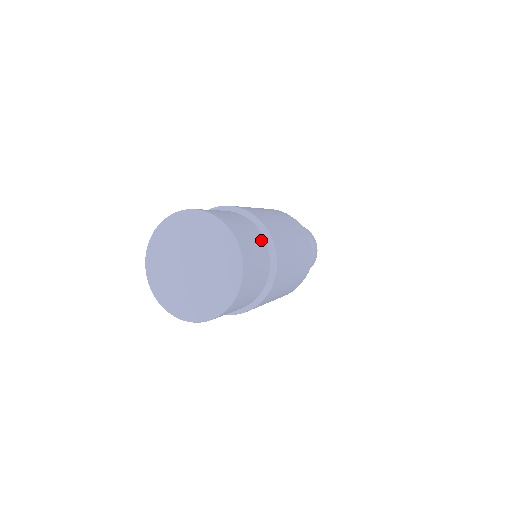
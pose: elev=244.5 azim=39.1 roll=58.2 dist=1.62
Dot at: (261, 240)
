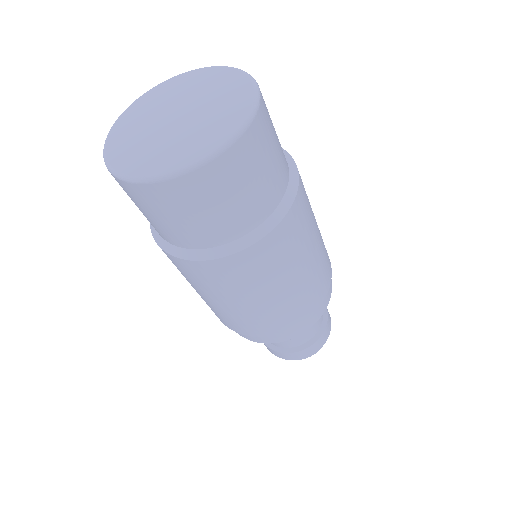
Dot at: occluded
